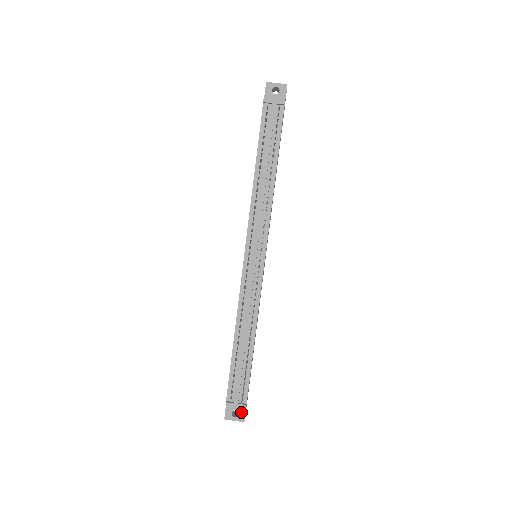
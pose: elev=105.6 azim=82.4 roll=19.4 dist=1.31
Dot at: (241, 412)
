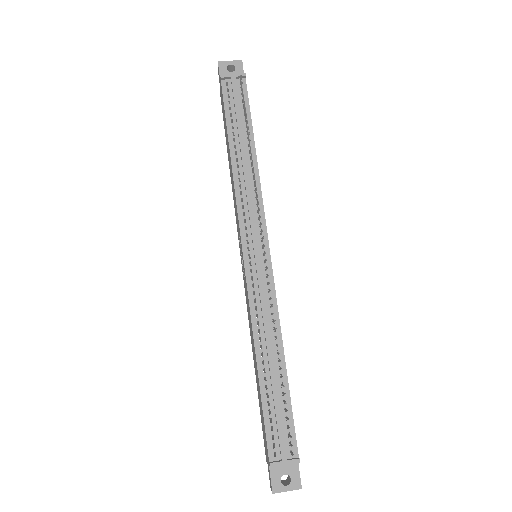
Dot at: (293, 475)
